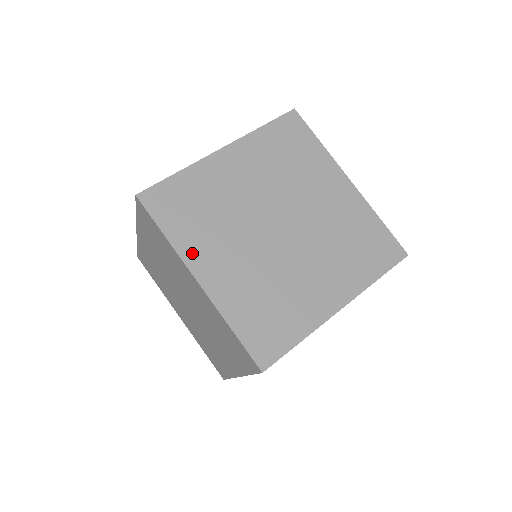
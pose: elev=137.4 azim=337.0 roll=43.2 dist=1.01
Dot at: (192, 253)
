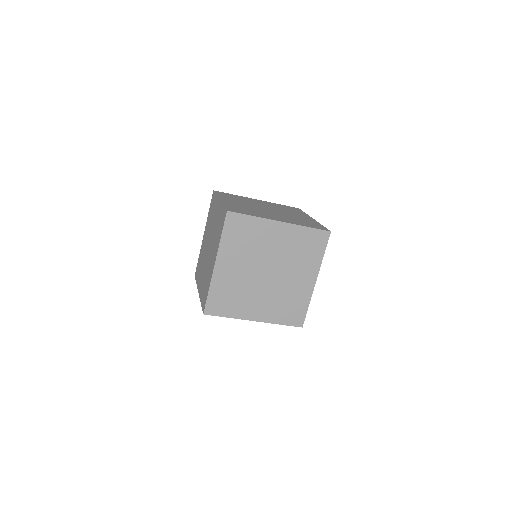
Dot at: (266, 217)
